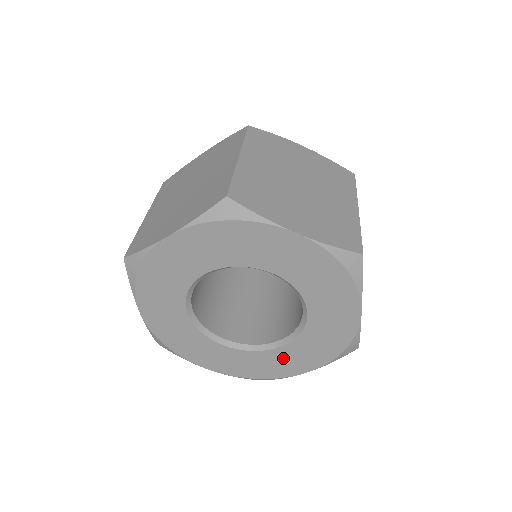
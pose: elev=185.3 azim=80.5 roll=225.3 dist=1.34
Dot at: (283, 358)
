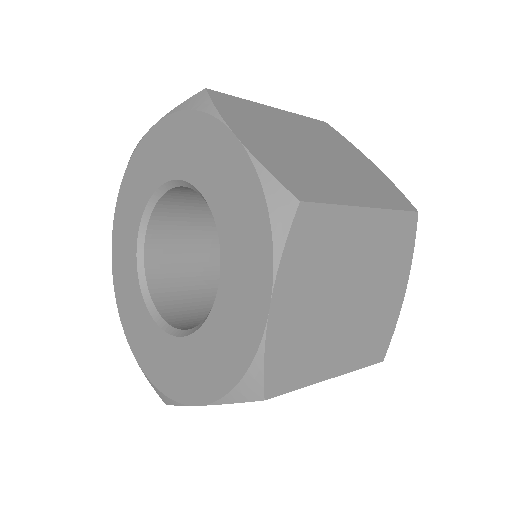
Dot at: (183, 360)
